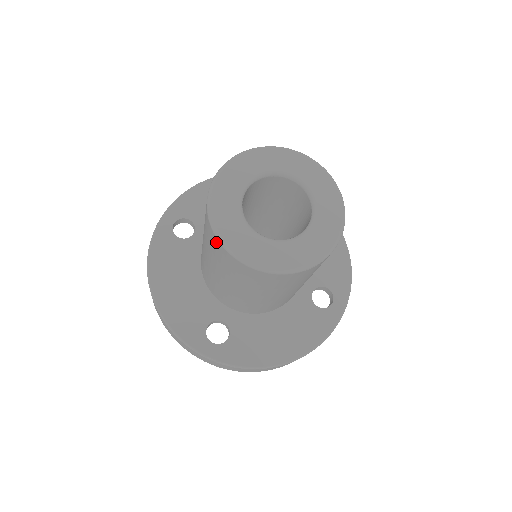
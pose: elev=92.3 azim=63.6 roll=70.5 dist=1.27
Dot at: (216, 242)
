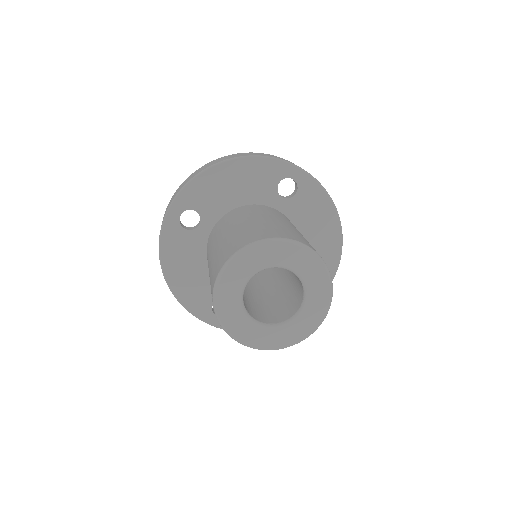
Dot at: occluded
